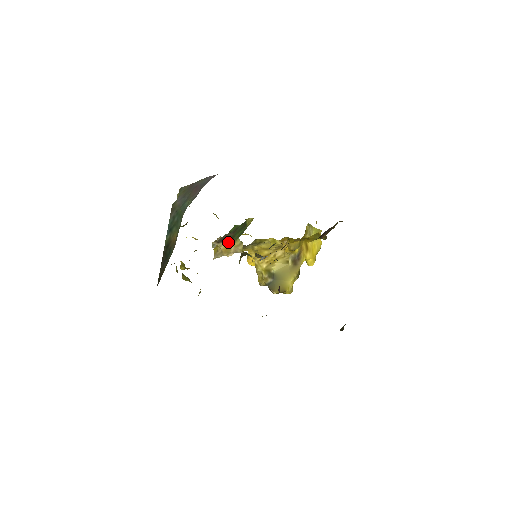
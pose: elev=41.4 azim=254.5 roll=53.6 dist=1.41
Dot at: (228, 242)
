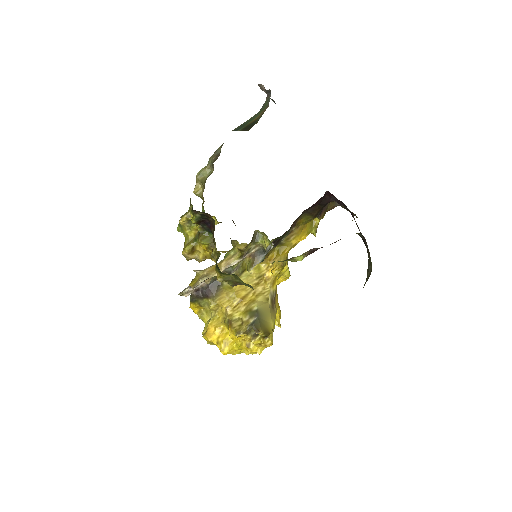
Dot at: occluded
